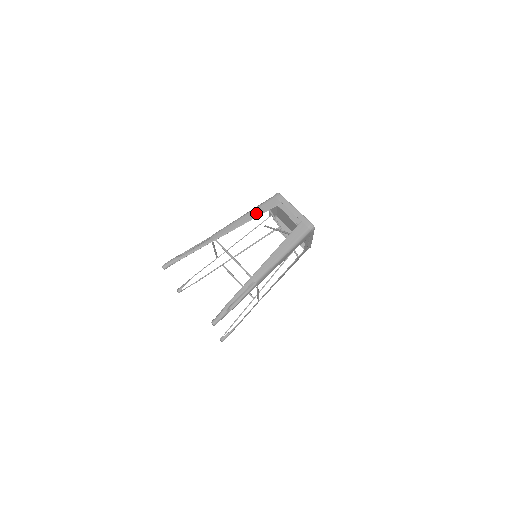
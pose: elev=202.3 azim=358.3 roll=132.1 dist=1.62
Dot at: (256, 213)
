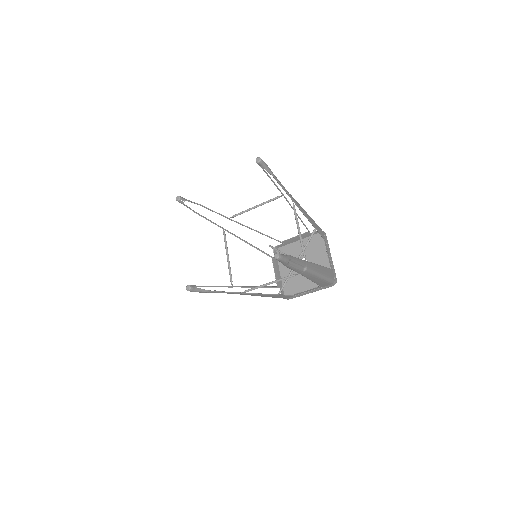
Dot at: (315, 224)
